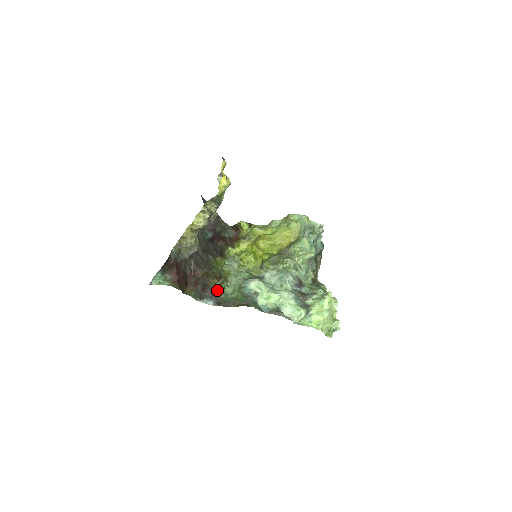
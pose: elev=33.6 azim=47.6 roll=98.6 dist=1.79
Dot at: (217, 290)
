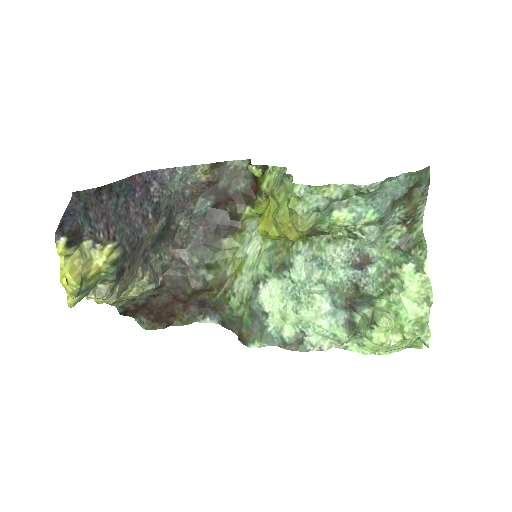
Dot at: (220, 303)
